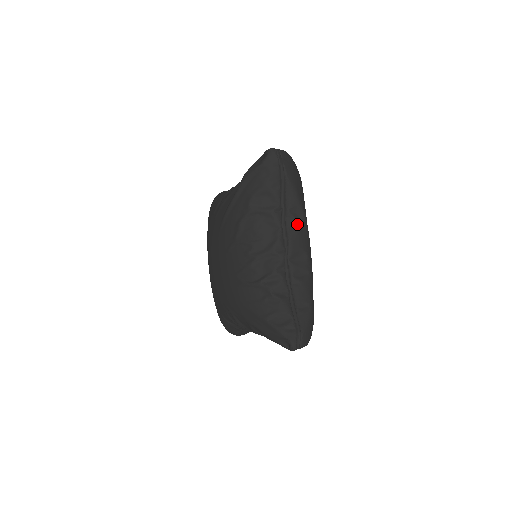
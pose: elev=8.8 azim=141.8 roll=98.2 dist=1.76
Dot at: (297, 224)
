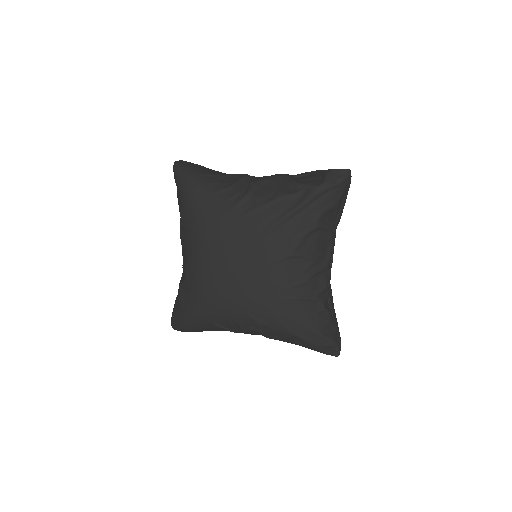
Dot at: occluded
